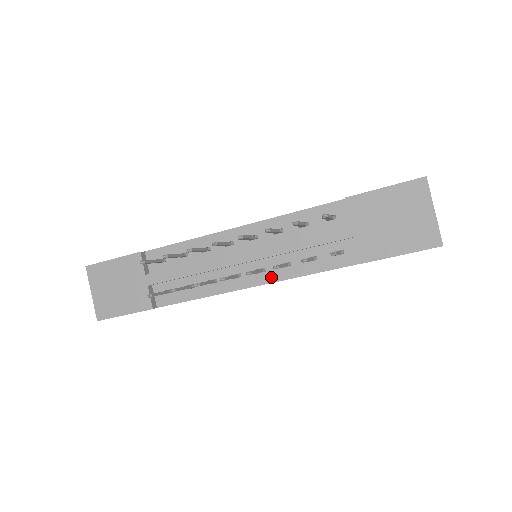
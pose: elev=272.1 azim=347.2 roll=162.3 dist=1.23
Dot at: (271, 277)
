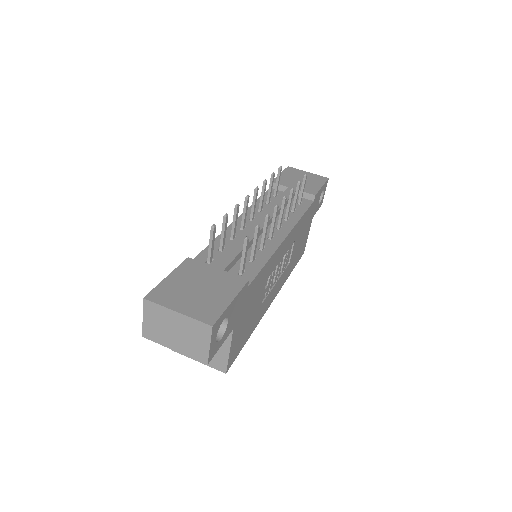
Dot at: (288, 227)
